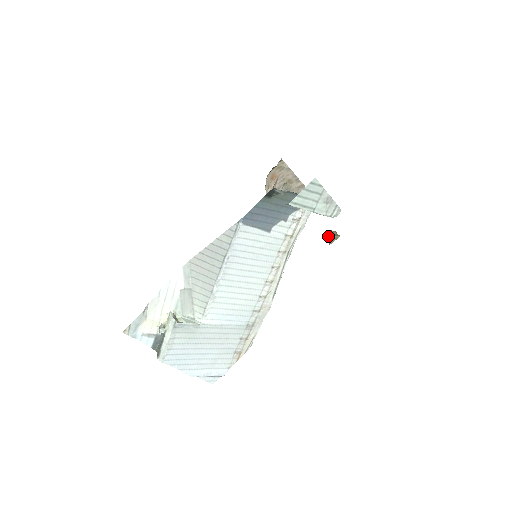
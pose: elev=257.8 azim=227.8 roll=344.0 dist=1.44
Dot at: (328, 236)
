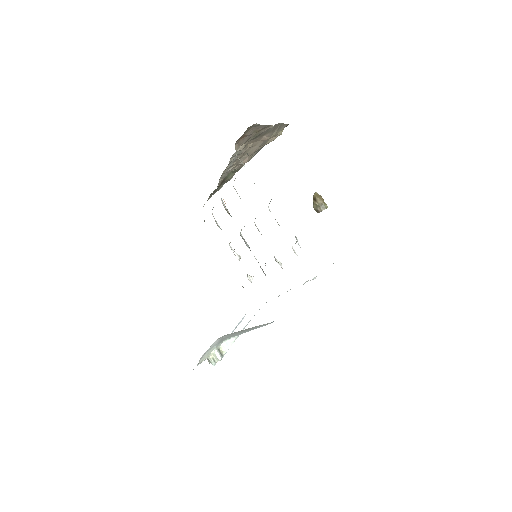
Dot at: (316, 207)
